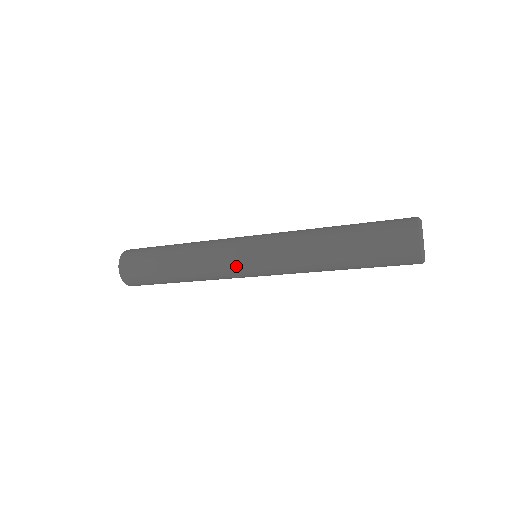
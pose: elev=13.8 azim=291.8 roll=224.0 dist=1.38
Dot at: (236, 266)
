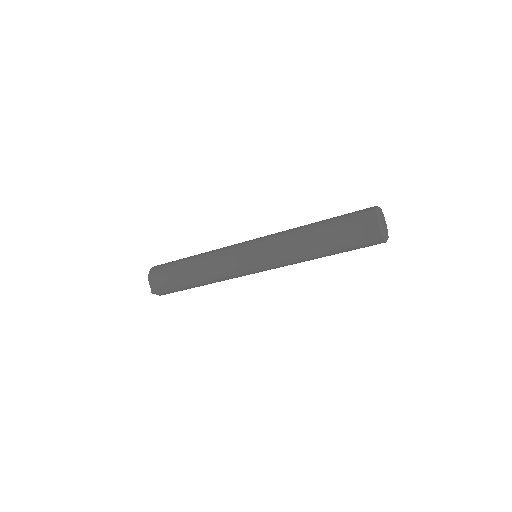
Dot at: (238, 254)
